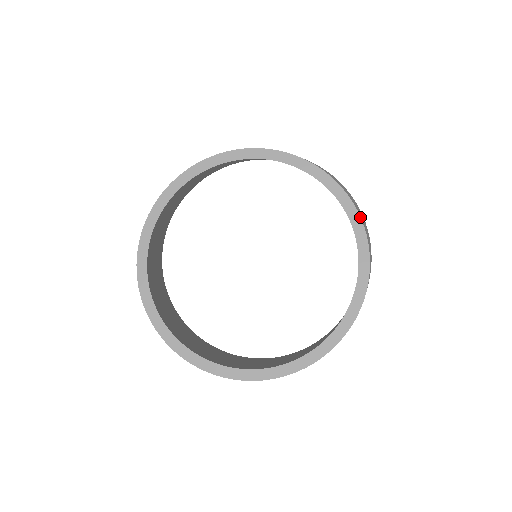
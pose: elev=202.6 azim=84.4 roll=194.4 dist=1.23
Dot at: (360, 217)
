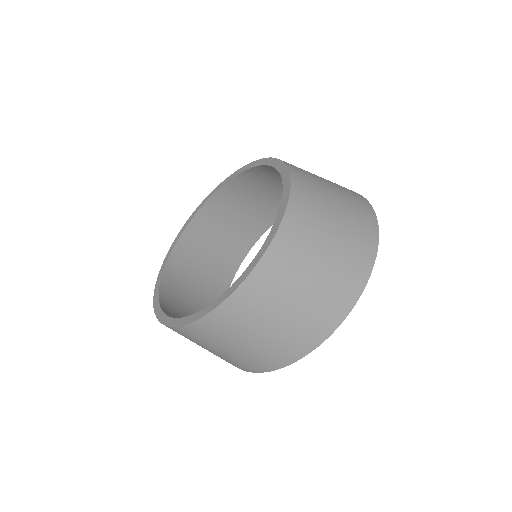
Dot at: (290, 183)
